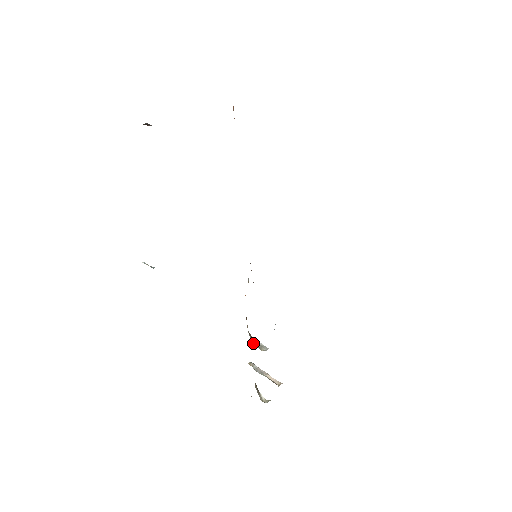
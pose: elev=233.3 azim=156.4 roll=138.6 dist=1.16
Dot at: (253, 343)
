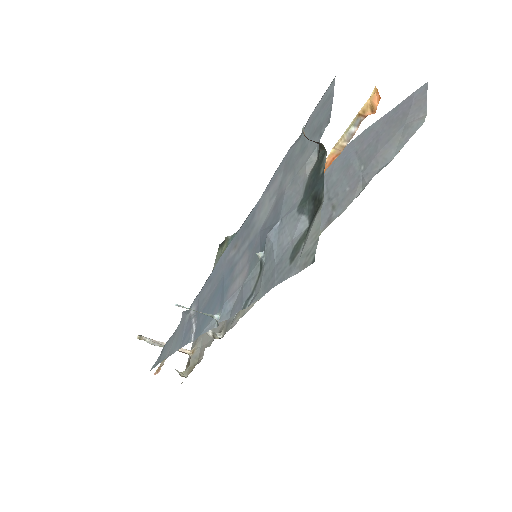
Dot at: (207, 334)
